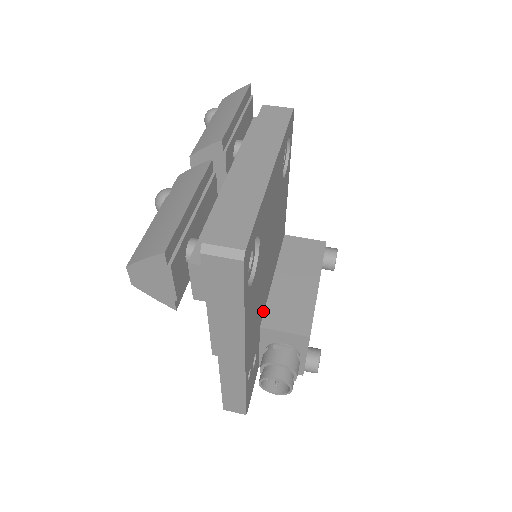
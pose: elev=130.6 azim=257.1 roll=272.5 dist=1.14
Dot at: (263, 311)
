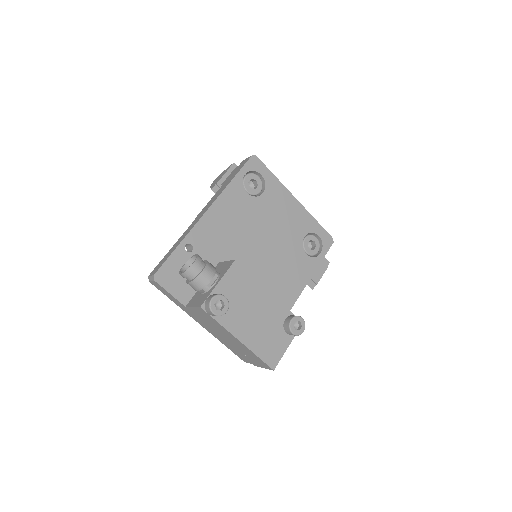
Dot at: occluded
